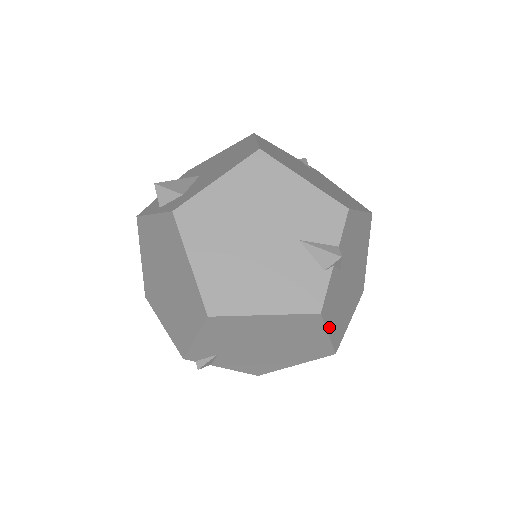
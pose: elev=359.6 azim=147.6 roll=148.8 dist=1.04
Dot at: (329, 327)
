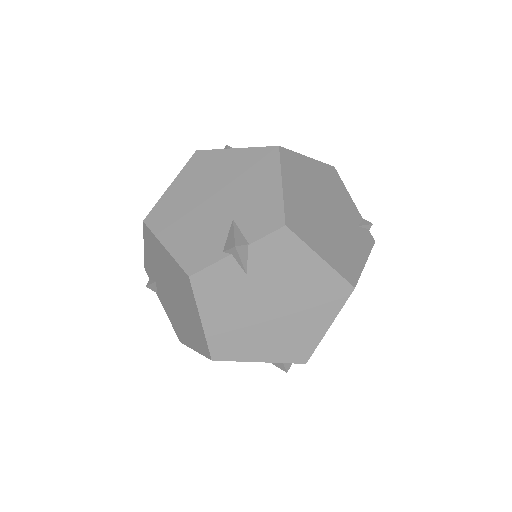
Dot at: (205, 312)
